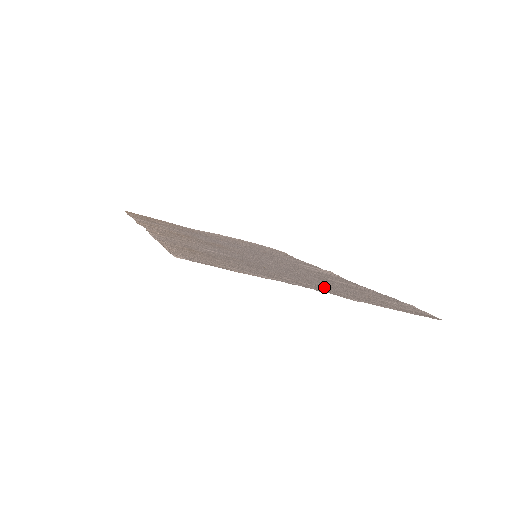
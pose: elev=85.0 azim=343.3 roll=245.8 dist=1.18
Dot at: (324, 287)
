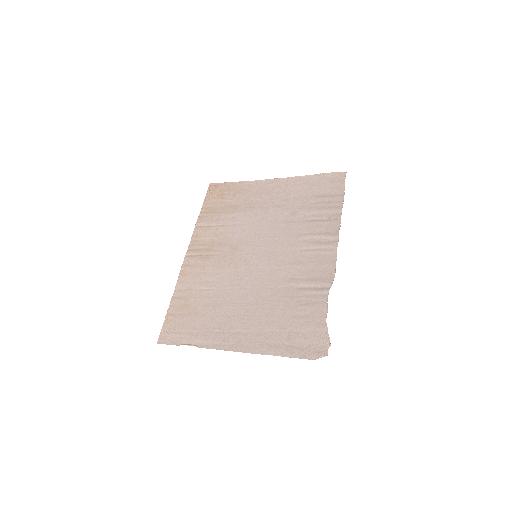
Dot at: (248, 329)
